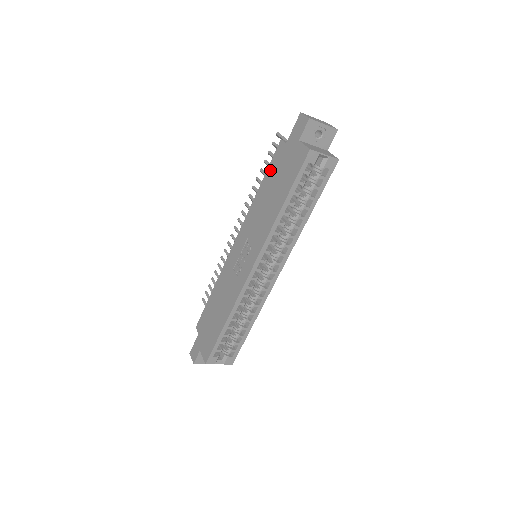
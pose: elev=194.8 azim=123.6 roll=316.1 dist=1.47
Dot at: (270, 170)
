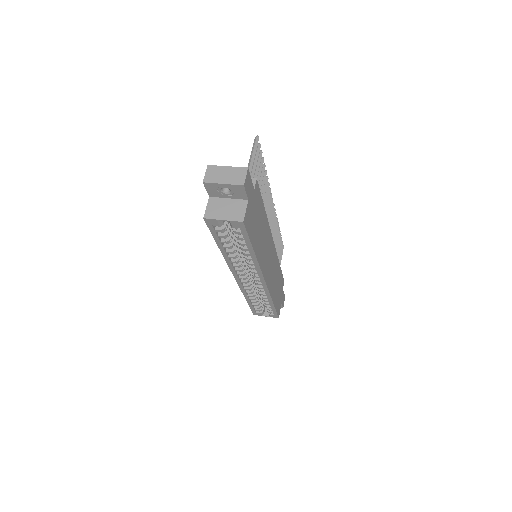
Dot at: occluded
